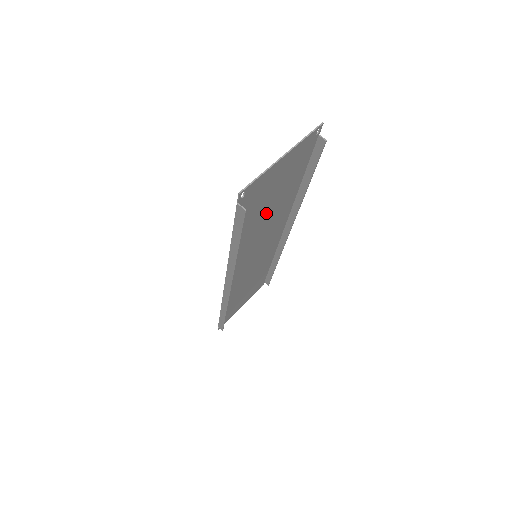
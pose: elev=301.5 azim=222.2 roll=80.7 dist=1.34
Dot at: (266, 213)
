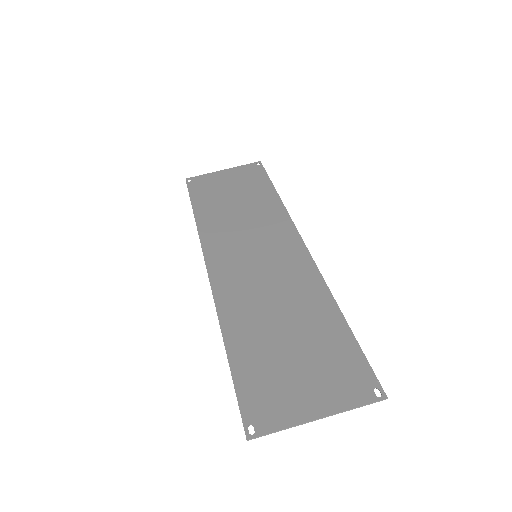
Dot at: (281, 329)
